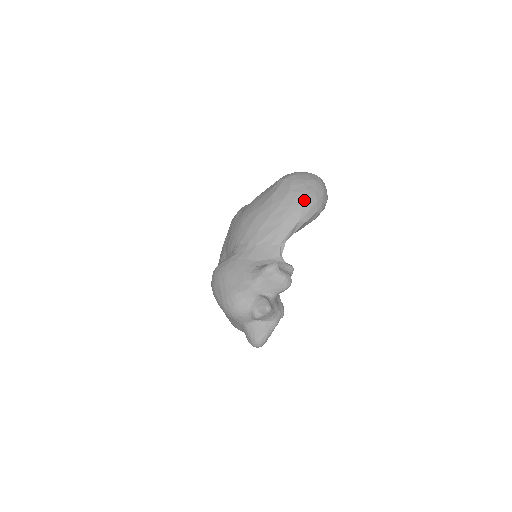
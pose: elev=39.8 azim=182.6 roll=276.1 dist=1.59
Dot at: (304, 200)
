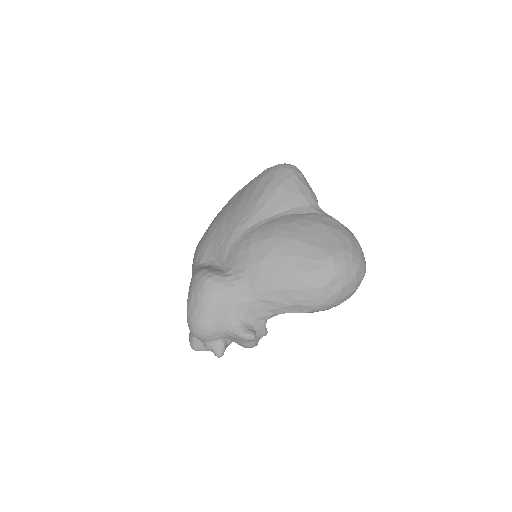
Dot at: (328, 303)
